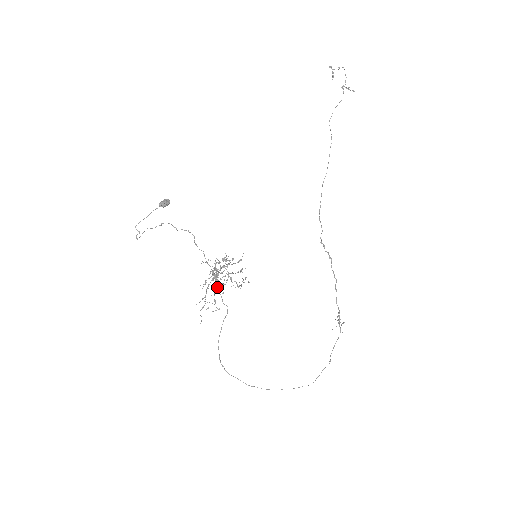
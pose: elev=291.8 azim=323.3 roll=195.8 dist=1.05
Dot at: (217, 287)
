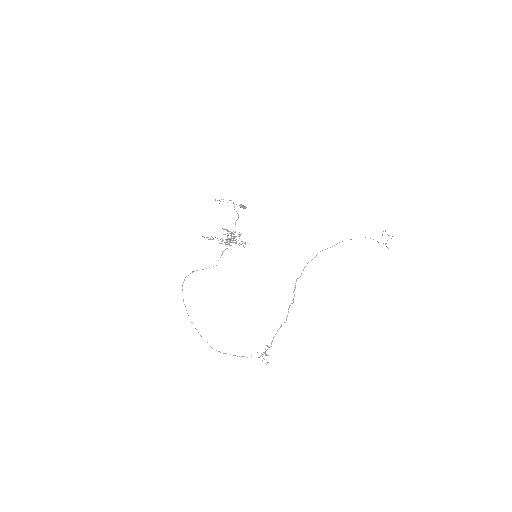
Dot at: occluded
